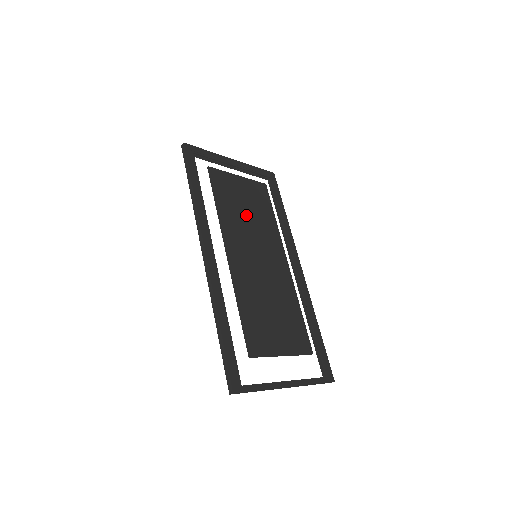
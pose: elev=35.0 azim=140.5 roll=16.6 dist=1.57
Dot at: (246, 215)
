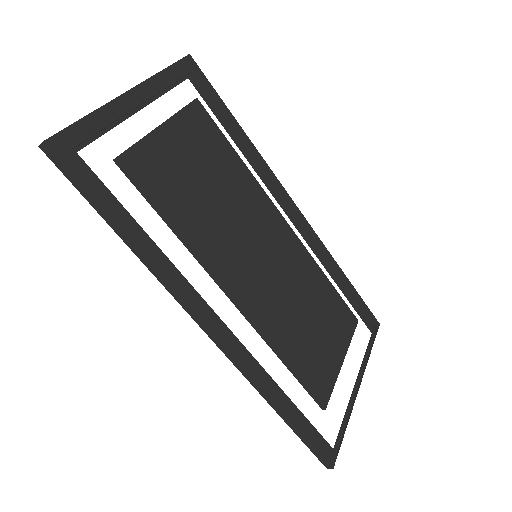
Dot at: (213, 200)
